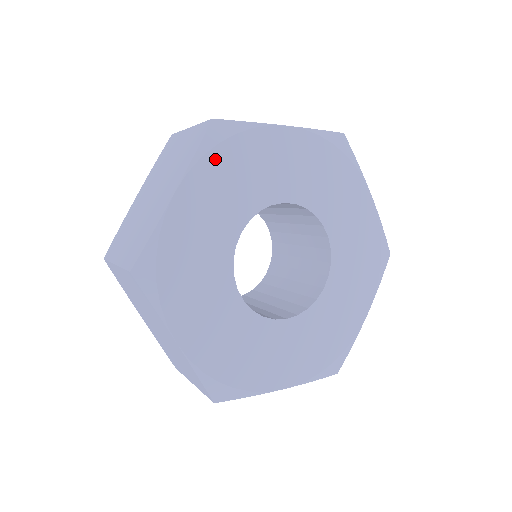
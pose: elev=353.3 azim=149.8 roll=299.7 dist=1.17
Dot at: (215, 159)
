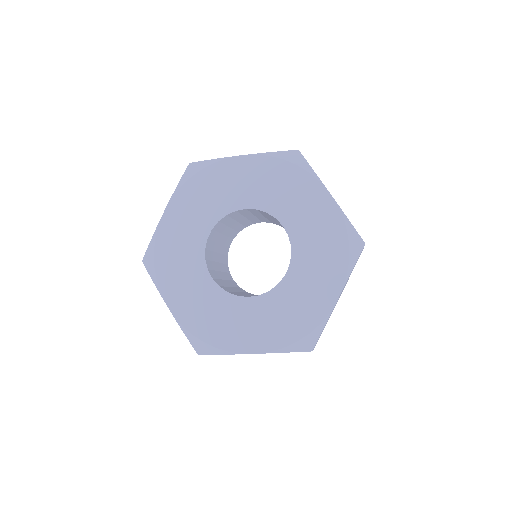
Dot at: (276, 164)
